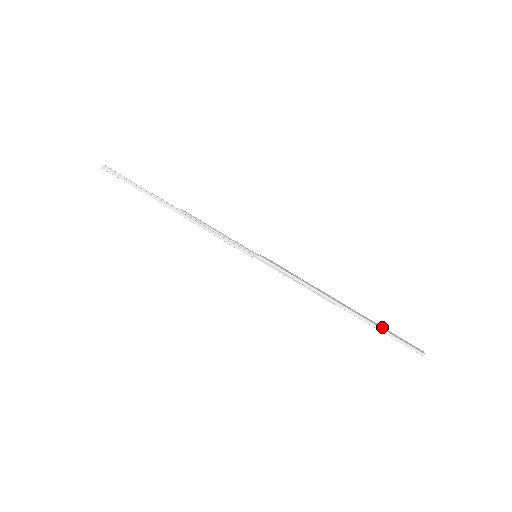
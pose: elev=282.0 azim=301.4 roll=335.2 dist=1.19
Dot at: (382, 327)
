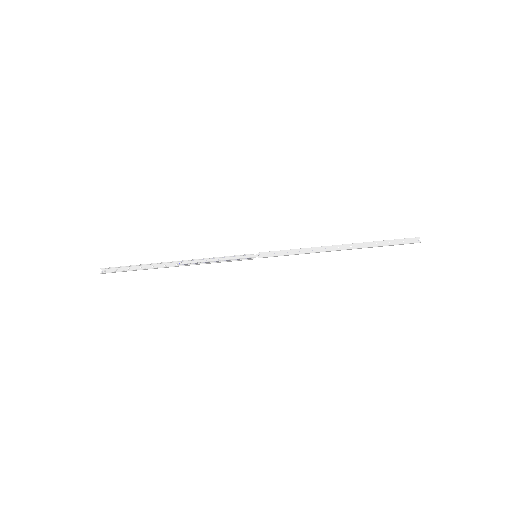
Dot at: (379, 242)
